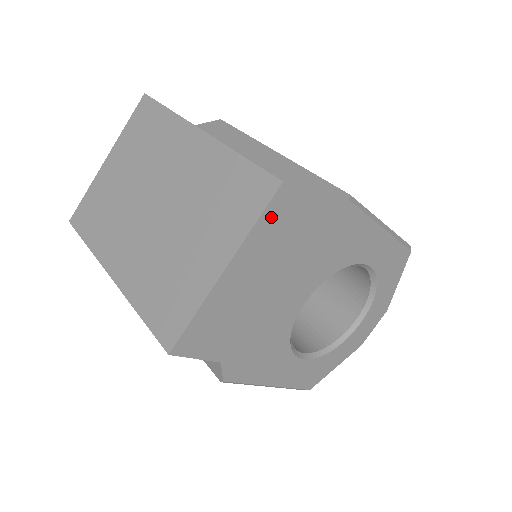
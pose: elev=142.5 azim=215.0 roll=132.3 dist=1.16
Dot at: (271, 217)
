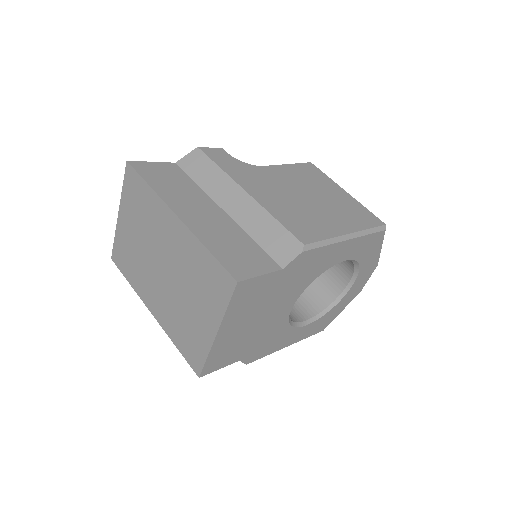
Dot at: (238, 298)
